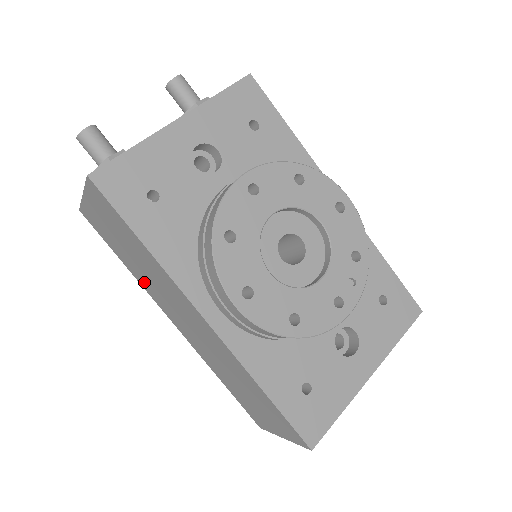
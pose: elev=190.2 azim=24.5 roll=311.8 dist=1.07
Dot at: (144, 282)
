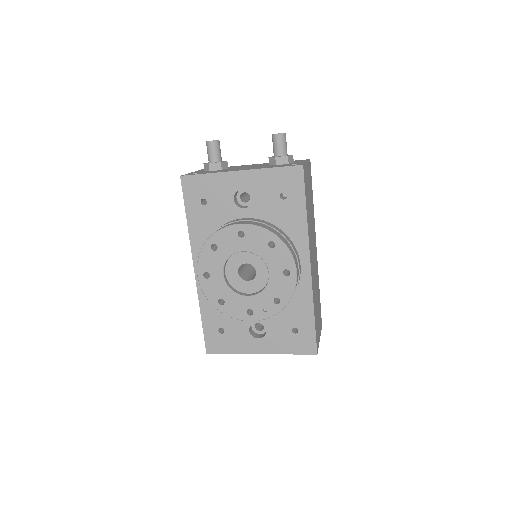
Dot at: occluded
